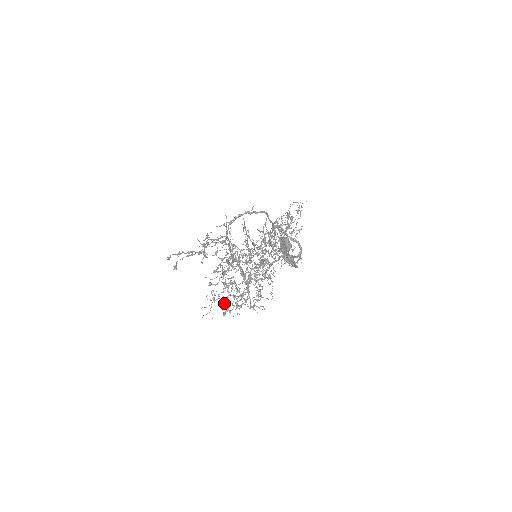
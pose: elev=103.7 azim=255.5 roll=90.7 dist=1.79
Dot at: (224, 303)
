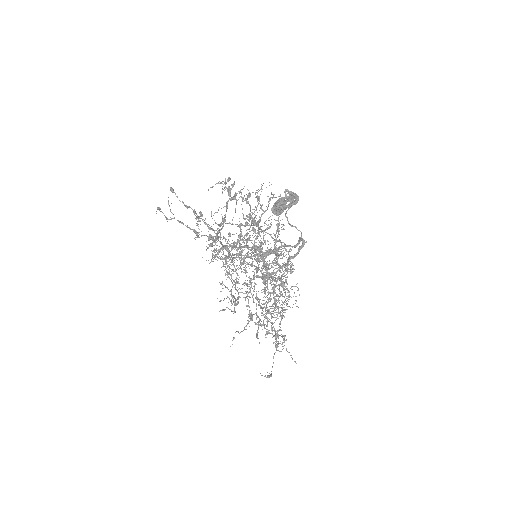
Dot at: occluded
